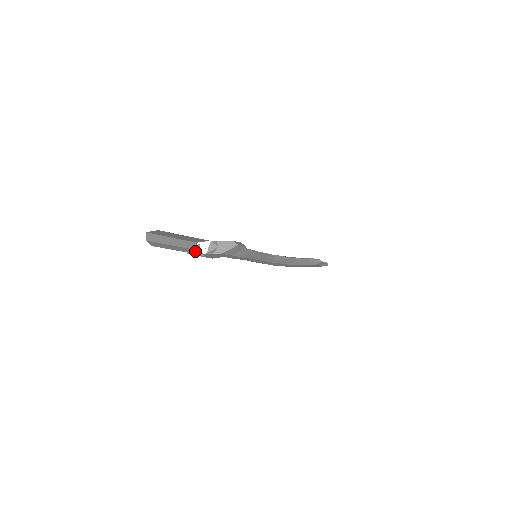
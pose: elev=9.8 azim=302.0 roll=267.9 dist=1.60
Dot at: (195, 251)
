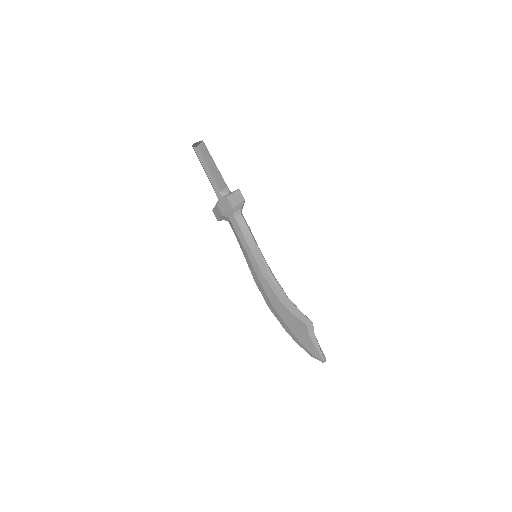
Dot at: (215, 190)
